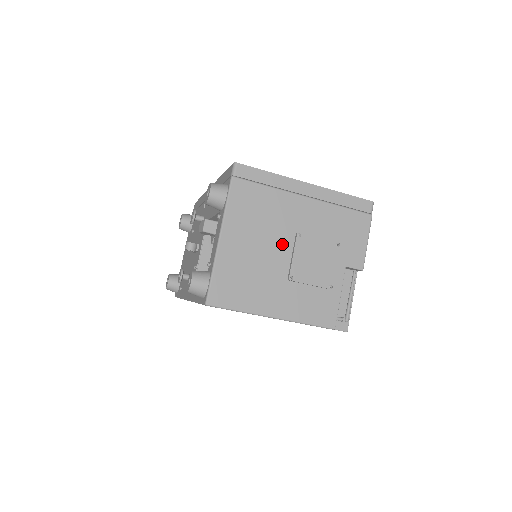
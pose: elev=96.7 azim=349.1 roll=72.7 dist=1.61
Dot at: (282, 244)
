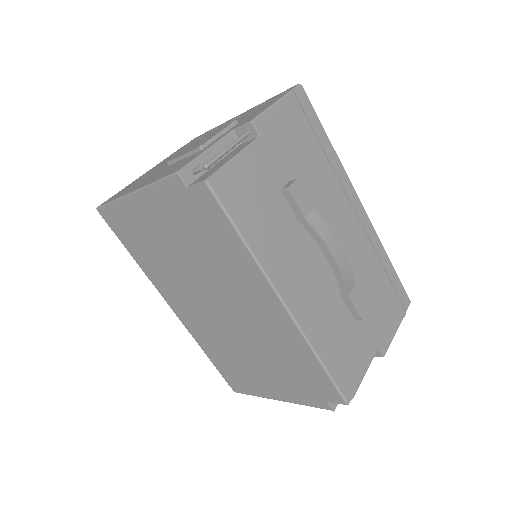
Dot at: occluded
